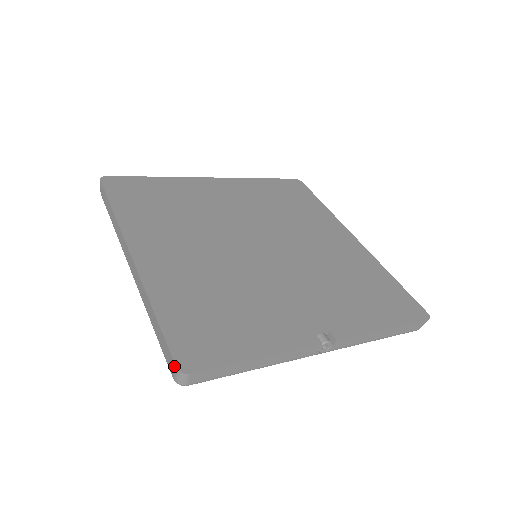
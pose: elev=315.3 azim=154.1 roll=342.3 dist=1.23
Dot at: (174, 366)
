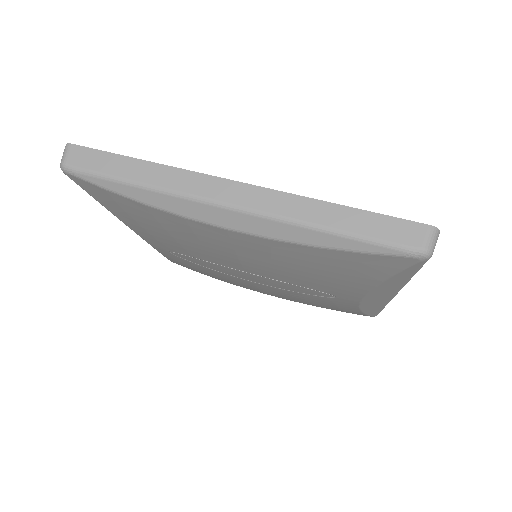
Dot at: (424, 228)
